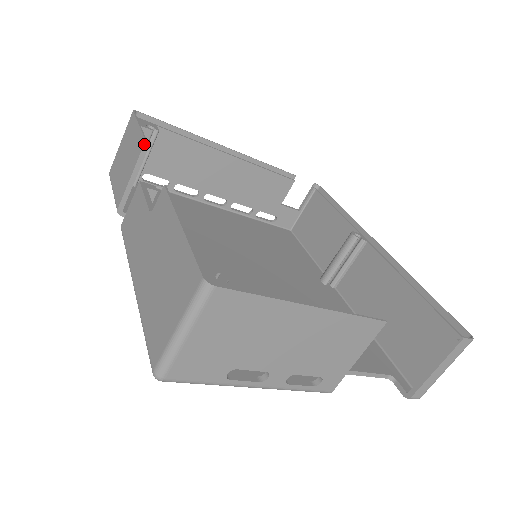
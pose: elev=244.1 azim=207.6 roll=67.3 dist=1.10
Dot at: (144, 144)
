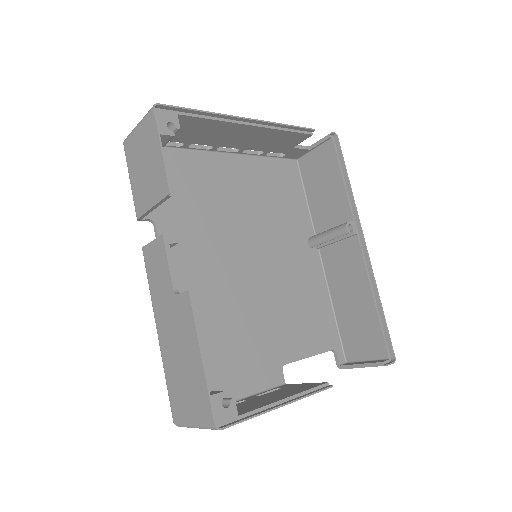
Dot at: (168, 195)
